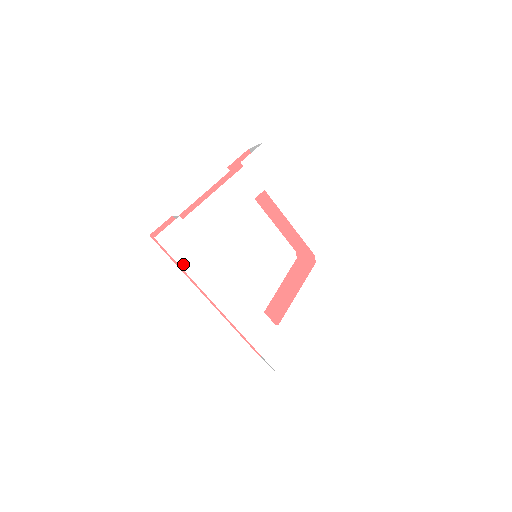
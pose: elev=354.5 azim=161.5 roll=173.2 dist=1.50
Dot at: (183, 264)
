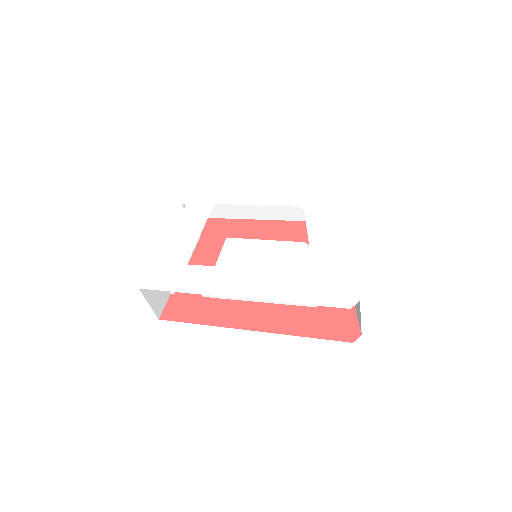
Dot at: (177, 289)
